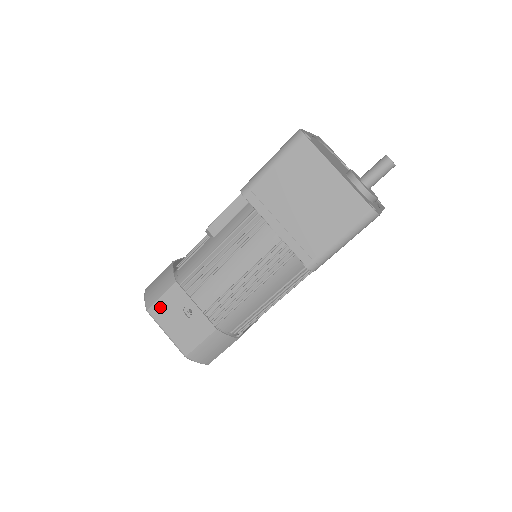
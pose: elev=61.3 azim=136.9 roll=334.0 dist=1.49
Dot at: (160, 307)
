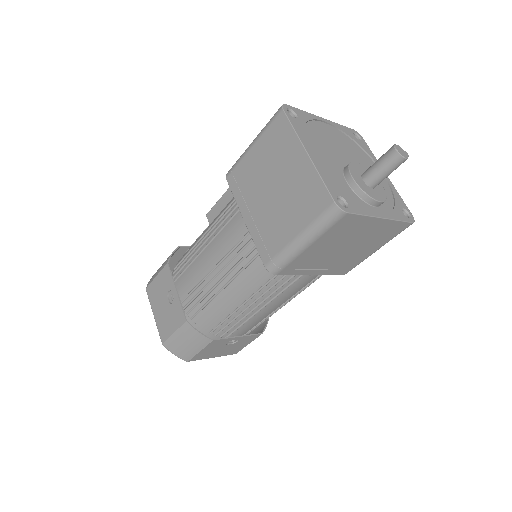
Dot at: (154, 287)
